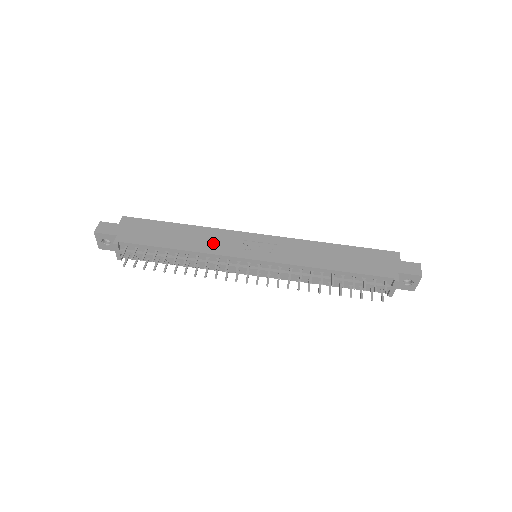
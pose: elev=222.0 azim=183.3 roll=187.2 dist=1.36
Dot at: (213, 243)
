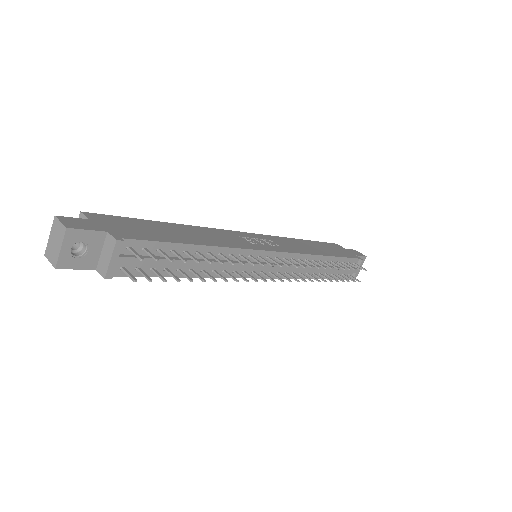
Dot at: (224, 239)
